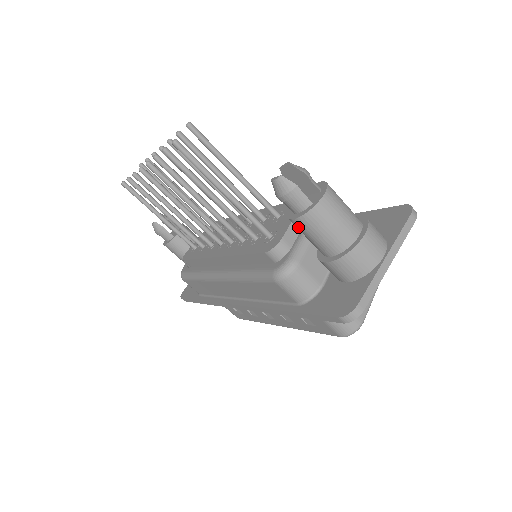
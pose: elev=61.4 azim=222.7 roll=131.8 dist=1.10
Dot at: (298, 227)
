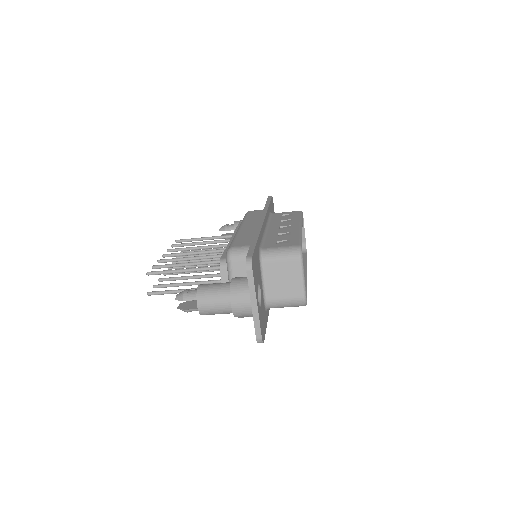
Dot at: occluded
